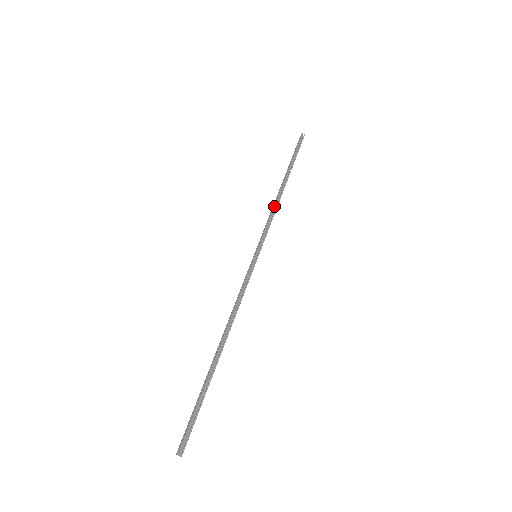
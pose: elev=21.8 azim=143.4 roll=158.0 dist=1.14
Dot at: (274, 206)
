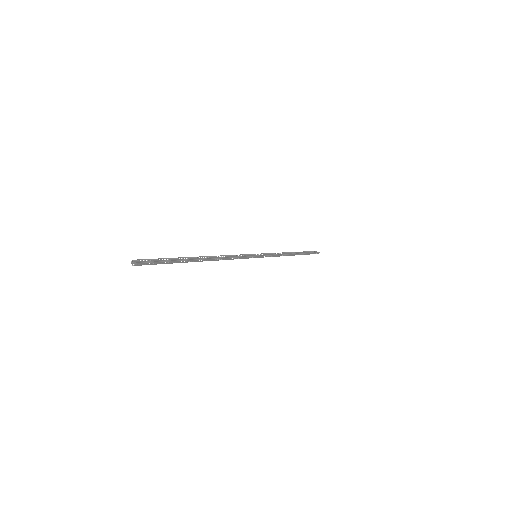
Dot at: occluded
